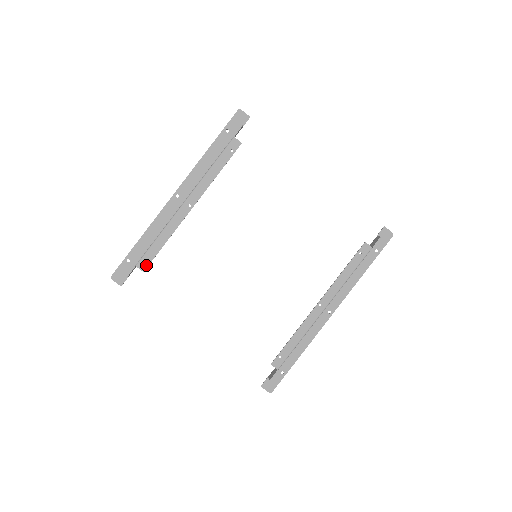
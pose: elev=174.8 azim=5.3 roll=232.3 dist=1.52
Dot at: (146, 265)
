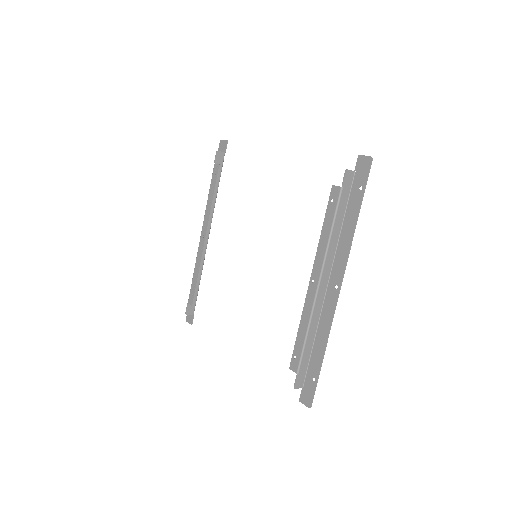
Dot at: (192, 299)
